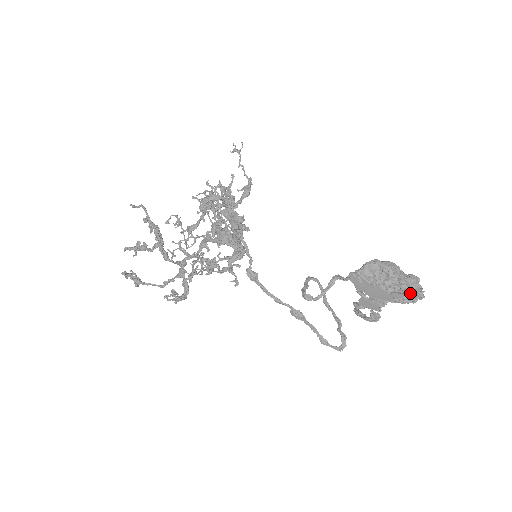
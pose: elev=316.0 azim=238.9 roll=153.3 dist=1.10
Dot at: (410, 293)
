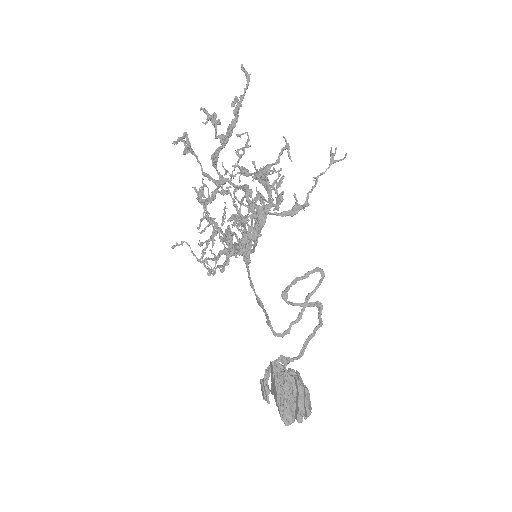
Dot at: (284, 420)
